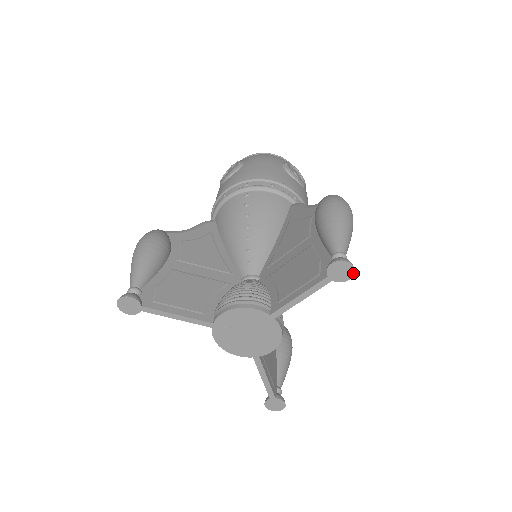
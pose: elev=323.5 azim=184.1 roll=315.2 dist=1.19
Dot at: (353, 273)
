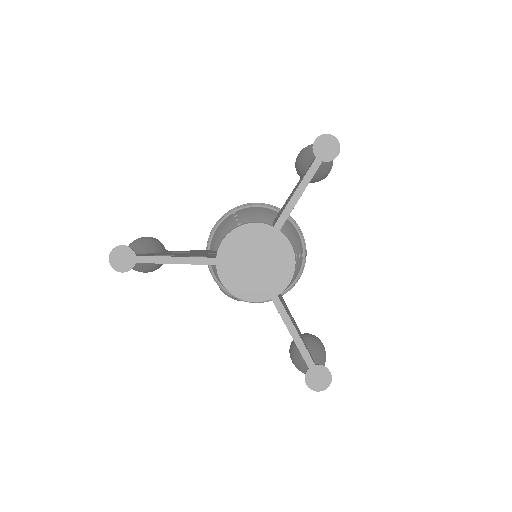
Dot at: (339, 146)
